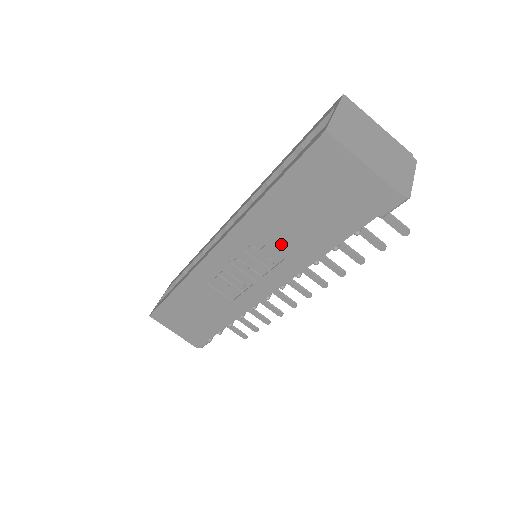
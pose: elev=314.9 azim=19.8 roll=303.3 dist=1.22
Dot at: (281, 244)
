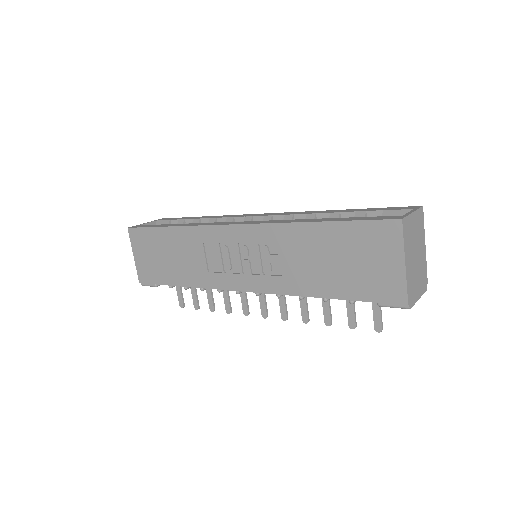
Dot at: (291, 264)
